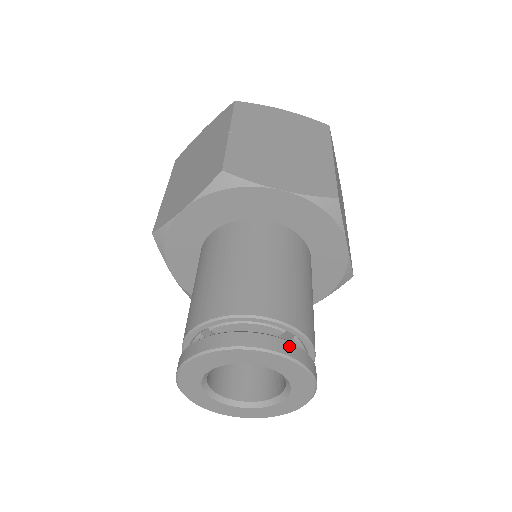
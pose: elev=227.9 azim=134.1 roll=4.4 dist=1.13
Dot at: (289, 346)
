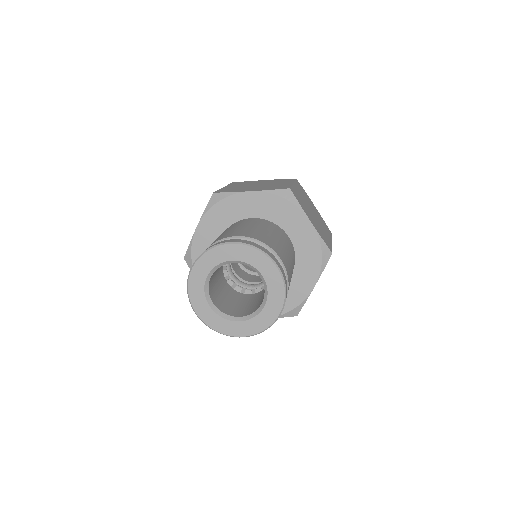
Dot at: (251, 242)
